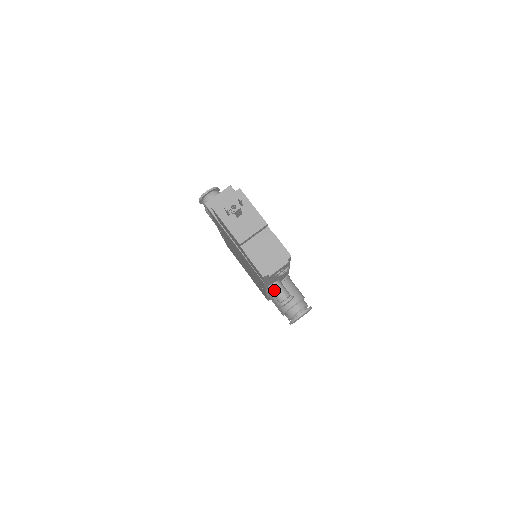
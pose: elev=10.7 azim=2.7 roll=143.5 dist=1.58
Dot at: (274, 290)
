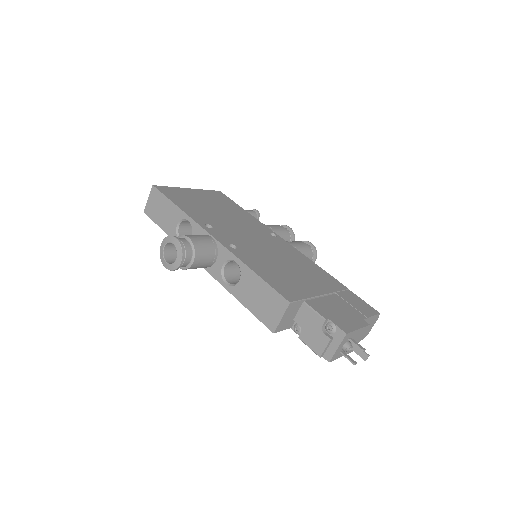
Dot at: occluded
